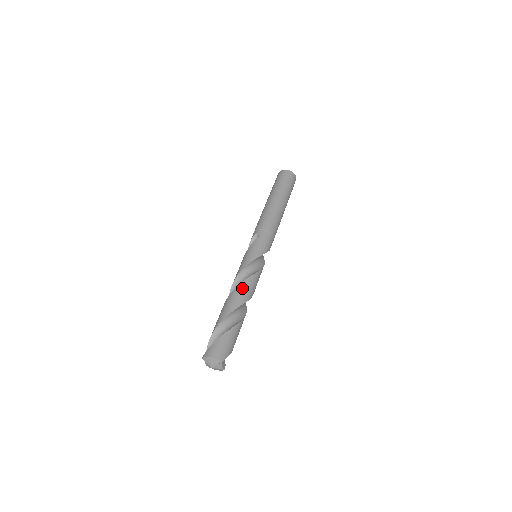
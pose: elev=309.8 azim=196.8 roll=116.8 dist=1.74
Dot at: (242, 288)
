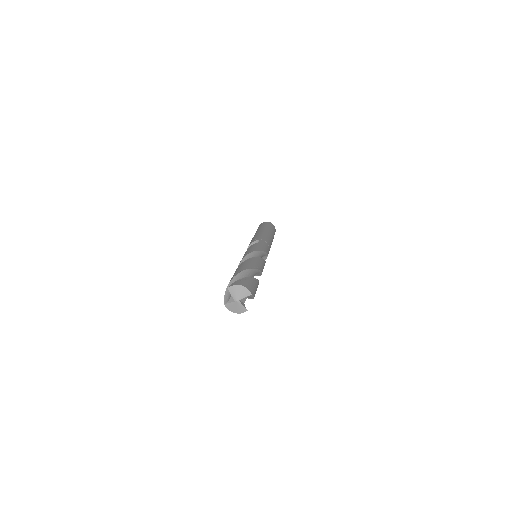
Dot at: (256, 260)
